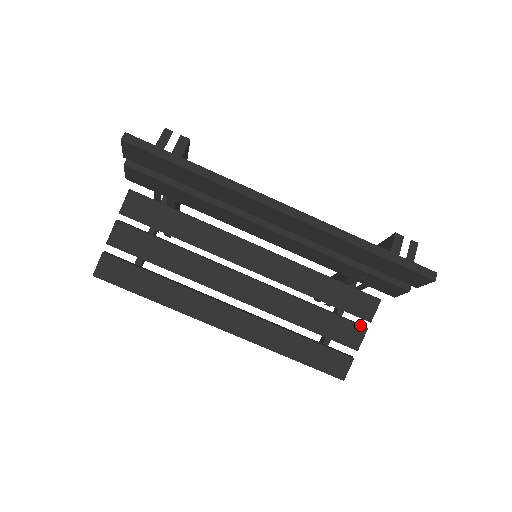
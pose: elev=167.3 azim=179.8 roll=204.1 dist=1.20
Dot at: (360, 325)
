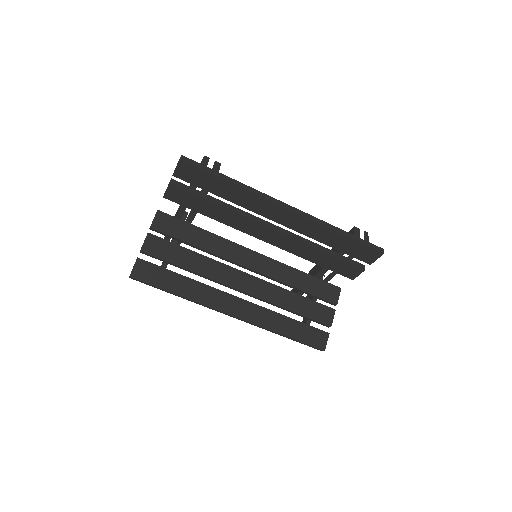
Dot at: (330, 307)
